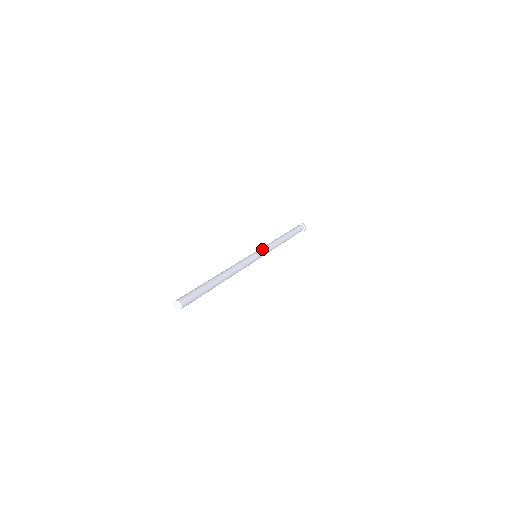
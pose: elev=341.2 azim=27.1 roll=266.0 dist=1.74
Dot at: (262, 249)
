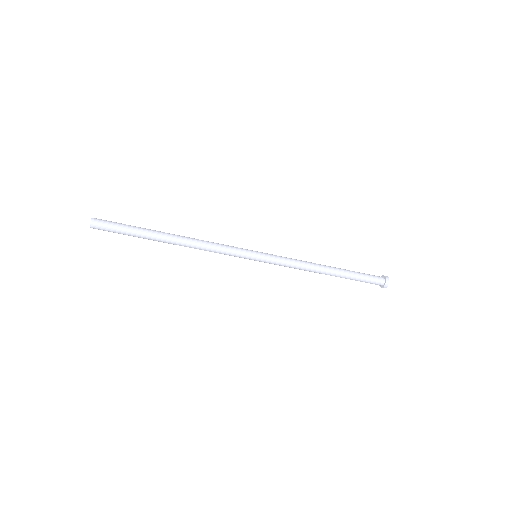
Dot at: occluded
